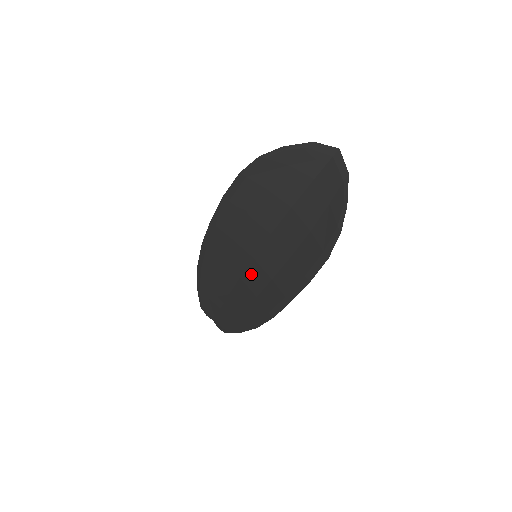
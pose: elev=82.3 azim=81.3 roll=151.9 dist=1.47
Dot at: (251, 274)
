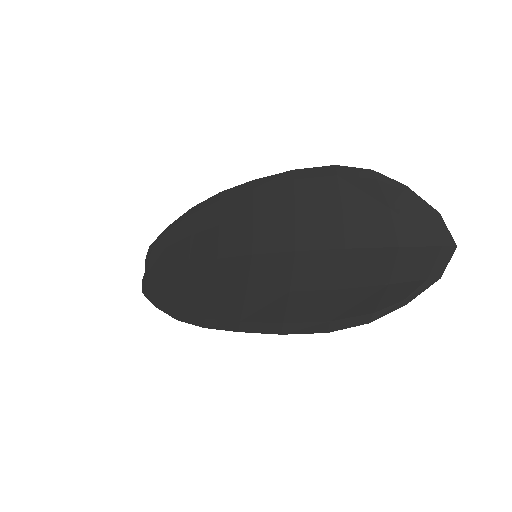
Dot at: (232, 266)
